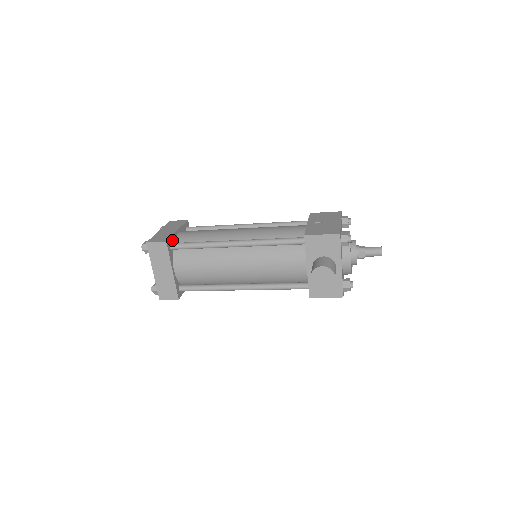
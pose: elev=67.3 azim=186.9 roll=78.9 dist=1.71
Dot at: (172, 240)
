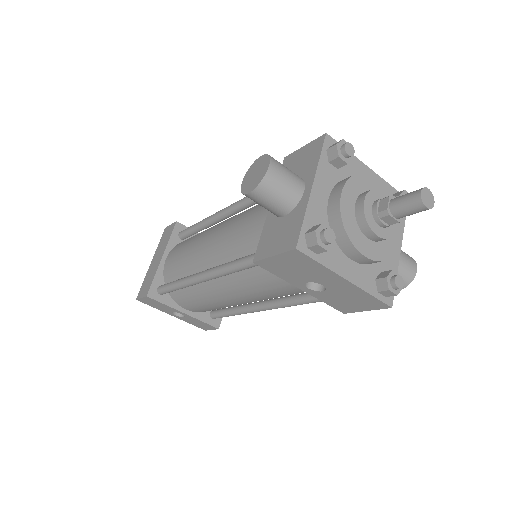
Dot at: occluded
